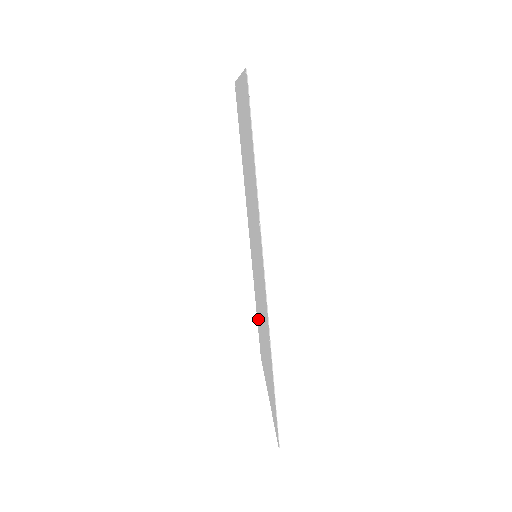
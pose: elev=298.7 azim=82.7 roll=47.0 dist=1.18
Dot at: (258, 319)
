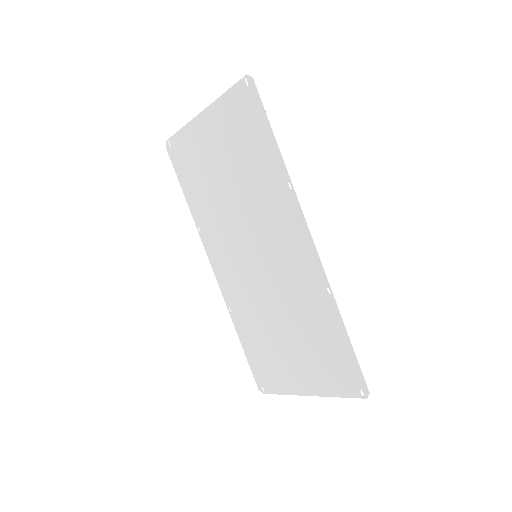
Dot at: (254, 342)
